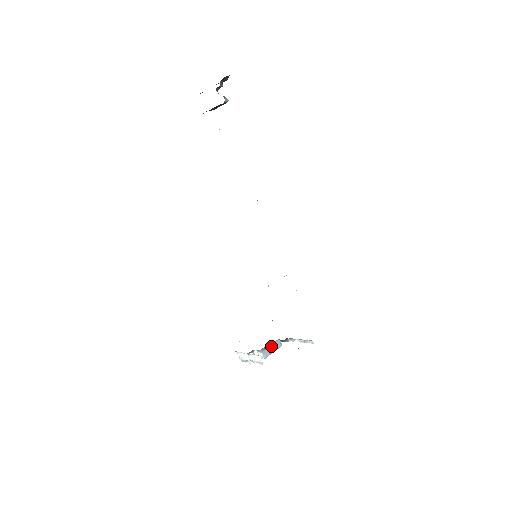
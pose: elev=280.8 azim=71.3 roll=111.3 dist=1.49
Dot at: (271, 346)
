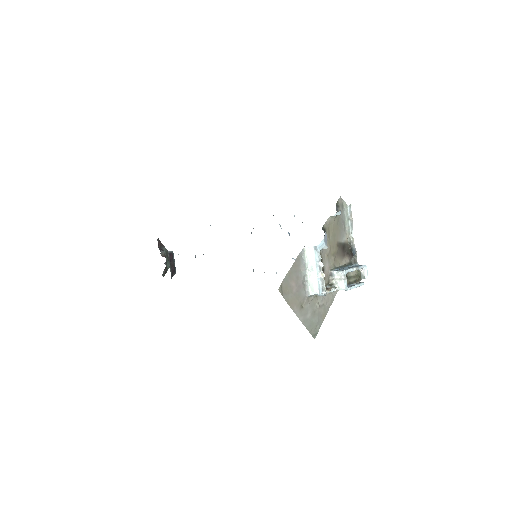
Dot at: occluded
